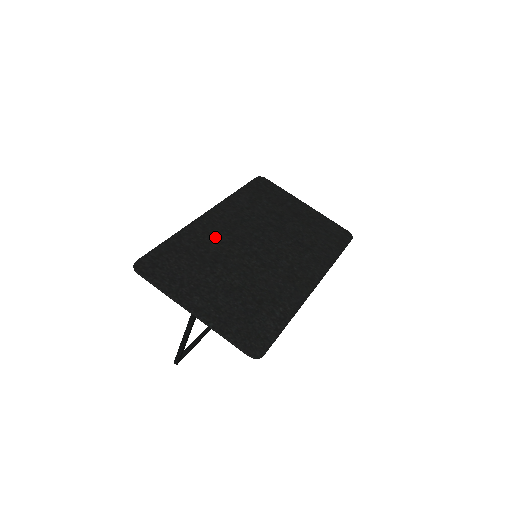
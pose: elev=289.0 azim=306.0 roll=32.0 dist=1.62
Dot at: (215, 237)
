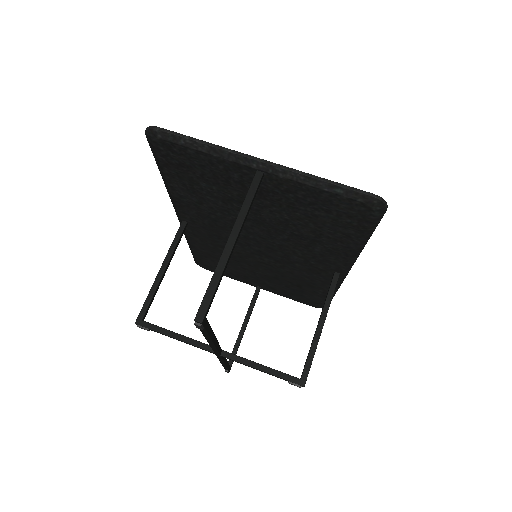
Dot at: occluded
